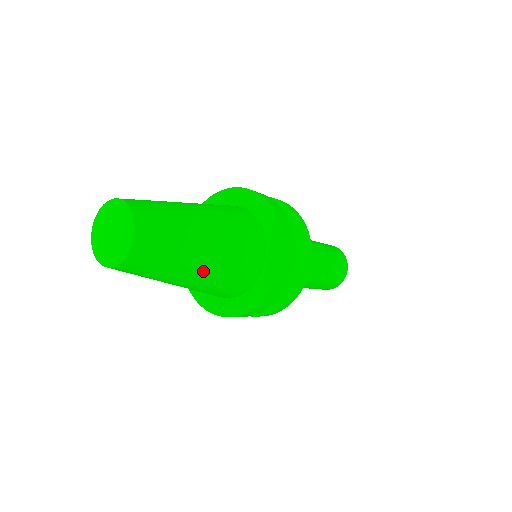
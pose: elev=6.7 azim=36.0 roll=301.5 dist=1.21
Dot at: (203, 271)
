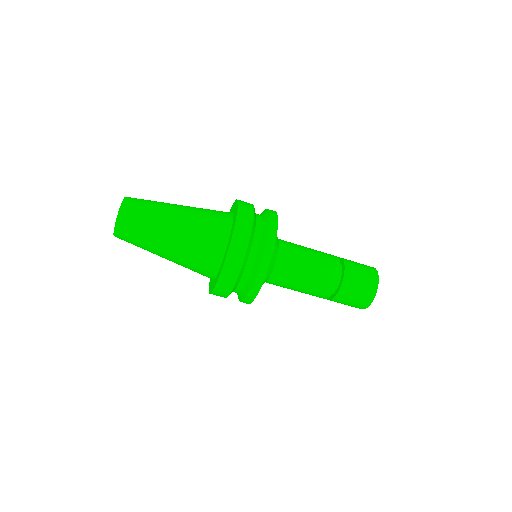
Dot at: (173, 241)
